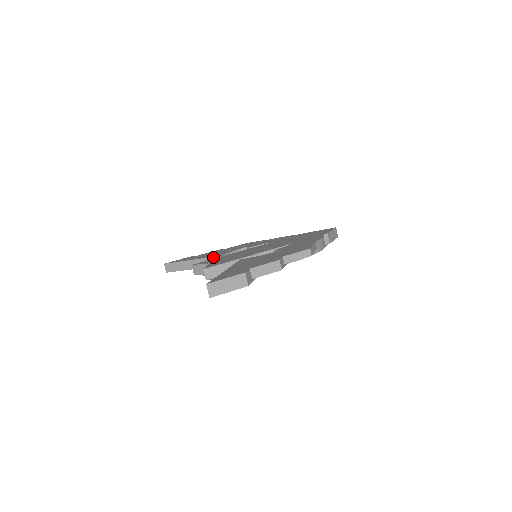
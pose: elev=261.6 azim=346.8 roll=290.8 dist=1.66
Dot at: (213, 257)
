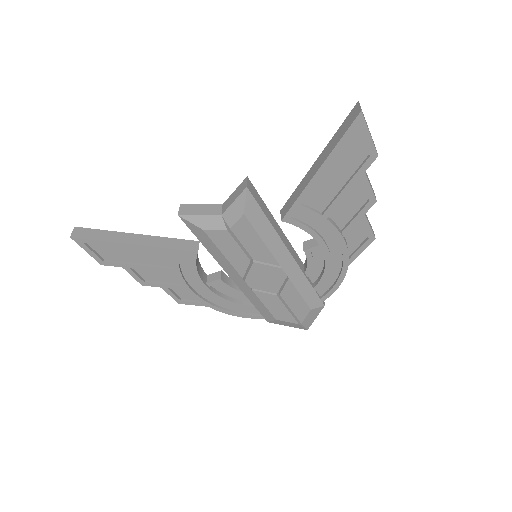
Dot at: (183, 239)
